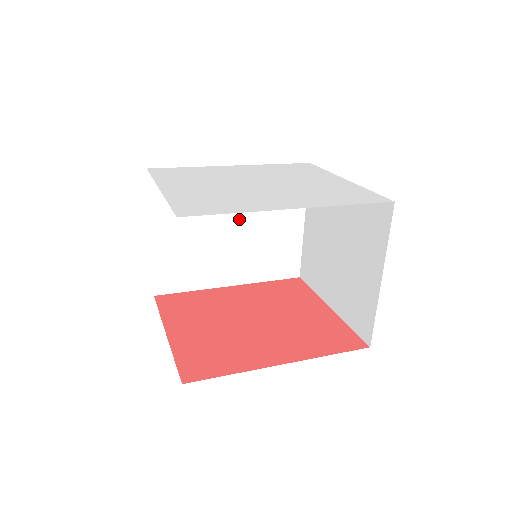
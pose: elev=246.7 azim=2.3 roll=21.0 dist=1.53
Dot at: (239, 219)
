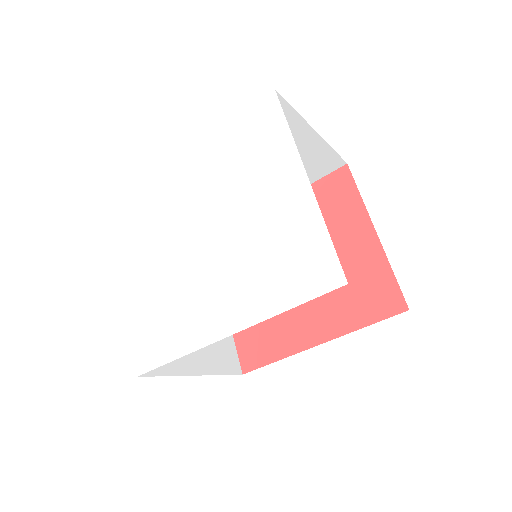
Dot at: occluded
